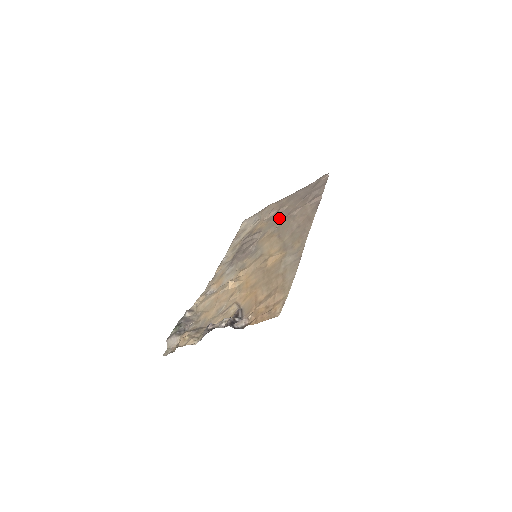
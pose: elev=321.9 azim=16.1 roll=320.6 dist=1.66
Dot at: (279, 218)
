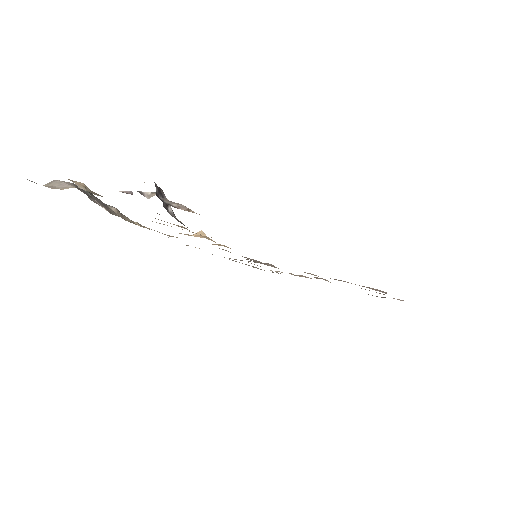
Dot at: occluded
